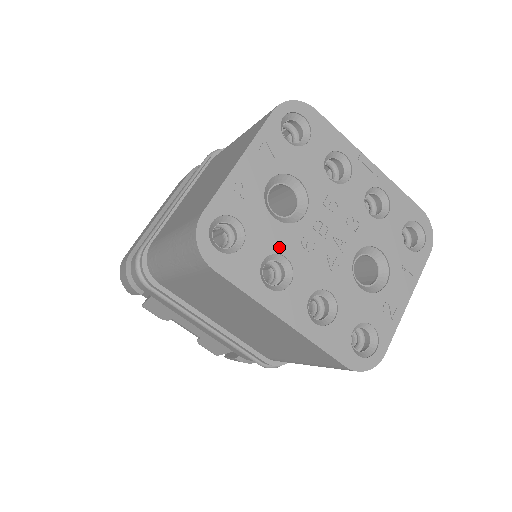
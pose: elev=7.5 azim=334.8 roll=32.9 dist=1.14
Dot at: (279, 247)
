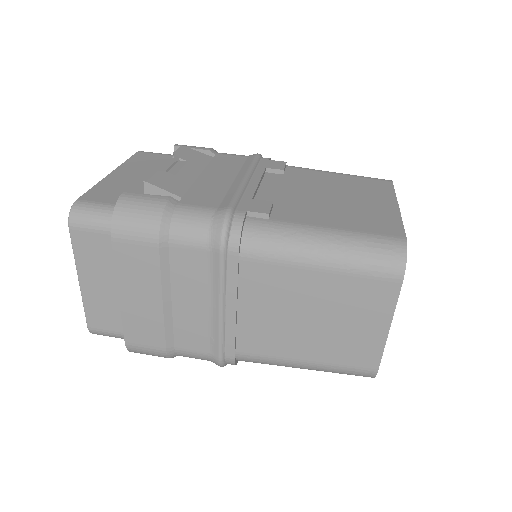
Dot at: occluded
